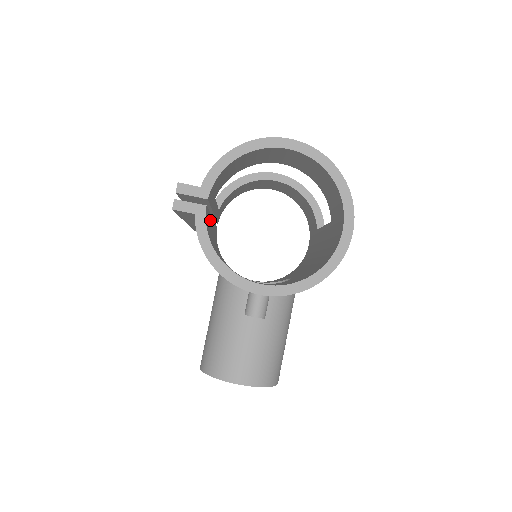
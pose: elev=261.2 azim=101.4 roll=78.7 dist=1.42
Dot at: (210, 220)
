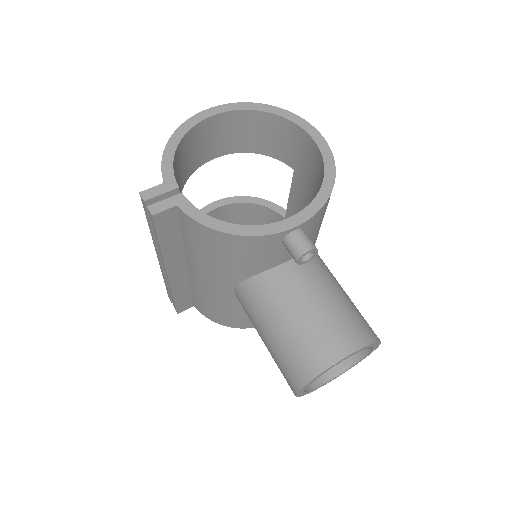
Dot at: occluded
